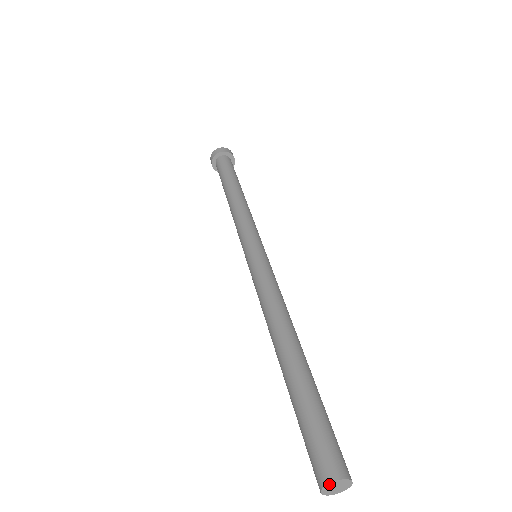
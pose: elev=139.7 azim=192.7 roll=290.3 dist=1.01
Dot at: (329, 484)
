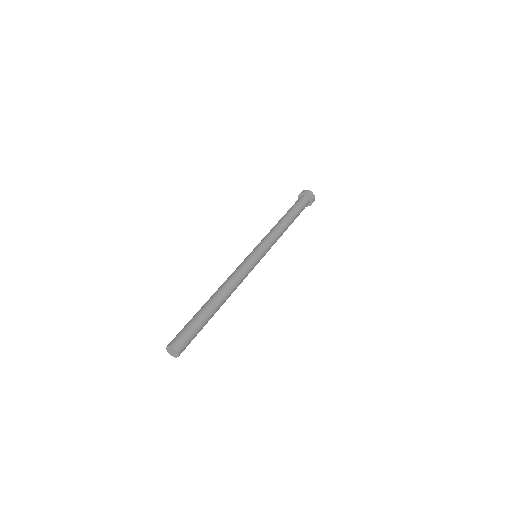
Dot at: (173, 348)
